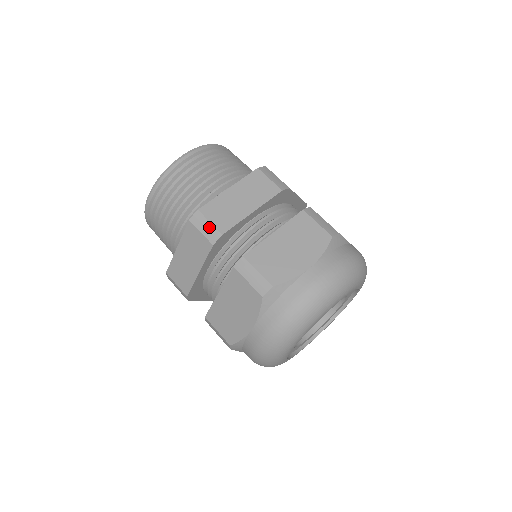
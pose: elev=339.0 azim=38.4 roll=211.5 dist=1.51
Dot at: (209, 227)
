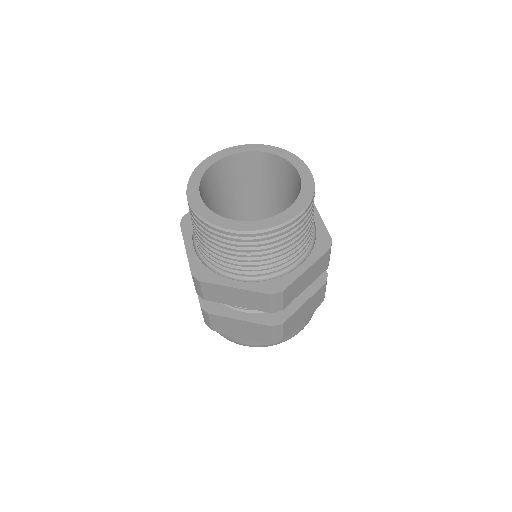
Dot at: (280, 304)
